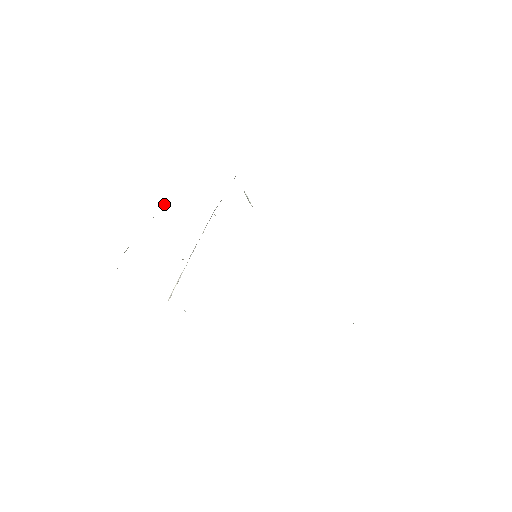
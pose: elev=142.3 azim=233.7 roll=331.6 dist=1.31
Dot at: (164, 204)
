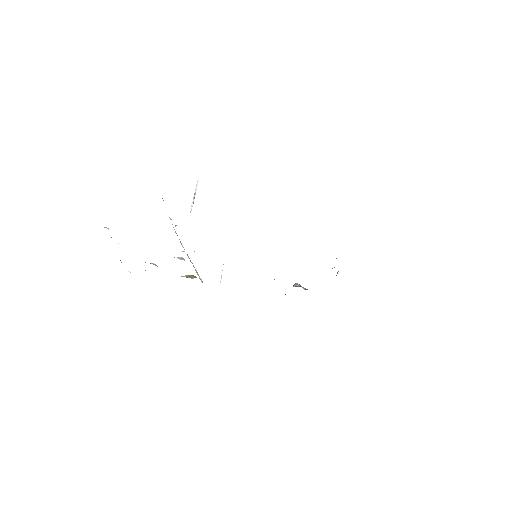
Dot at: occluded
